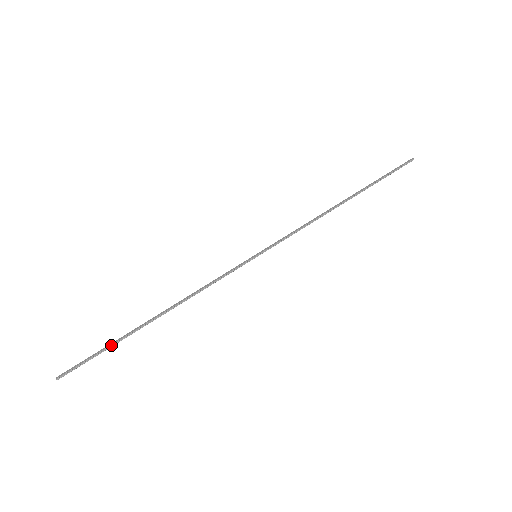
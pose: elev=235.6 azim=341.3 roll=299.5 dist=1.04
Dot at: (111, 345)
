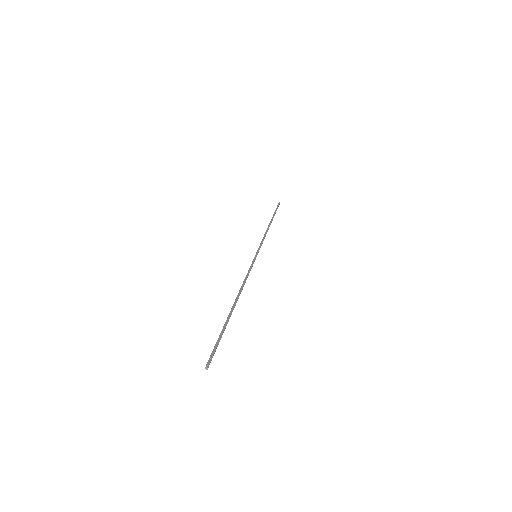
Dot at: (224, 330)
